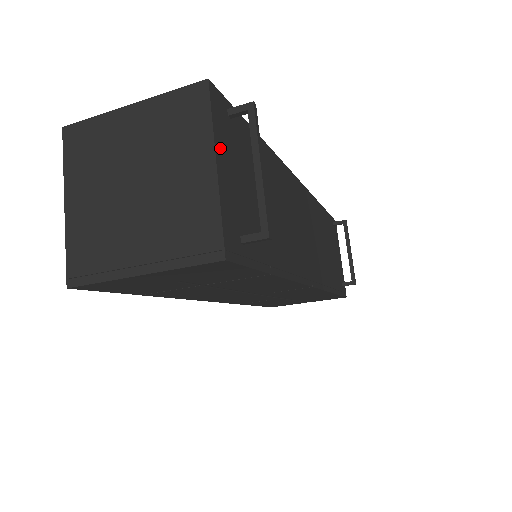
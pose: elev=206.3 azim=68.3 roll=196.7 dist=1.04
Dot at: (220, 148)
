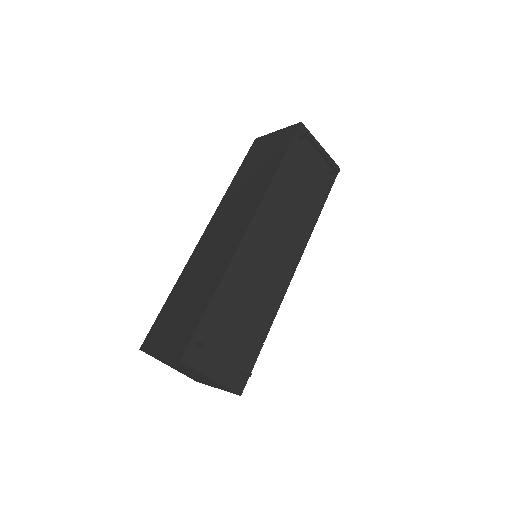
Dot at: (207, 369)
